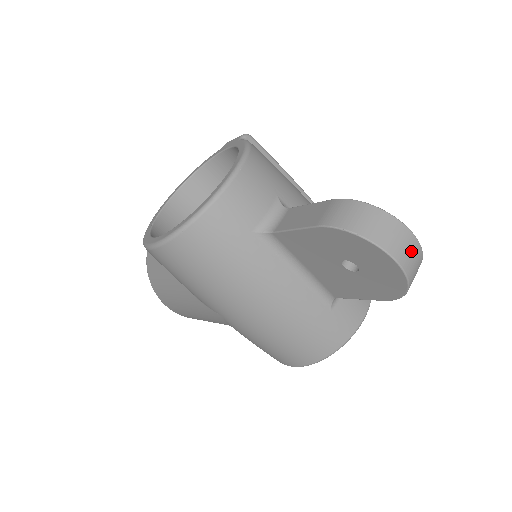
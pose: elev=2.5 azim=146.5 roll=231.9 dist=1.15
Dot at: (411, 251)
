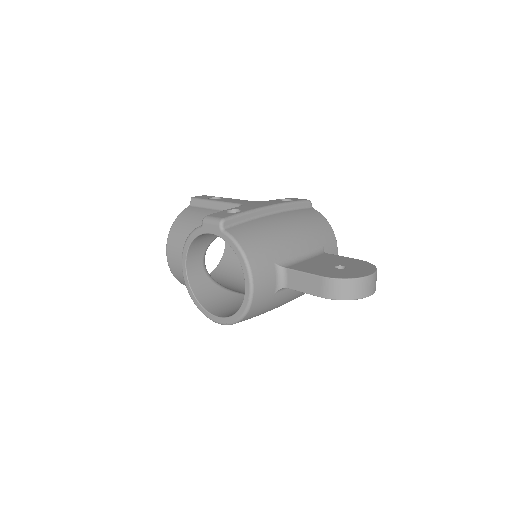
Dot at: (374, 282)
